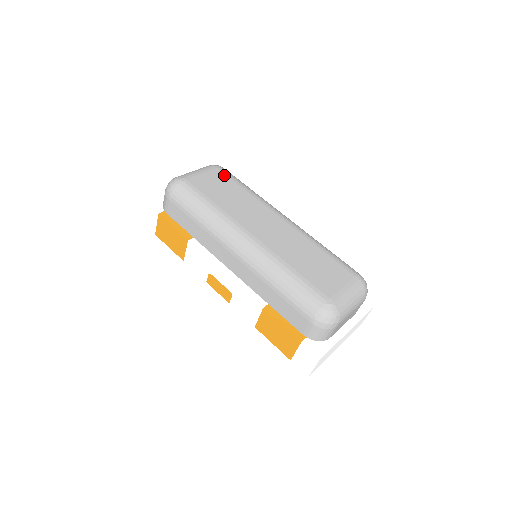
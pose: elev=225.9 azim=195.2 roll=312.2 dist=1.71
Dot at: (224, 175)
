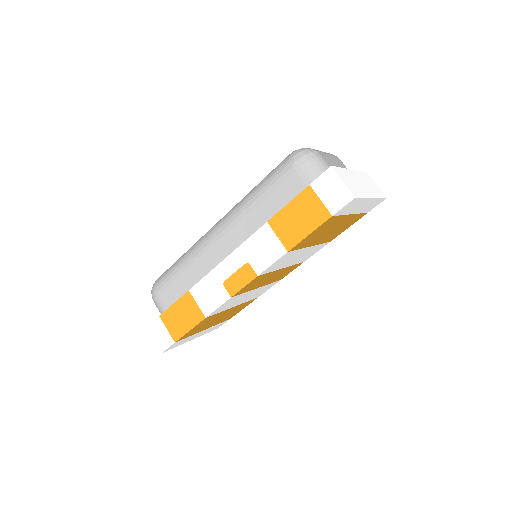
Dot at: occluded
